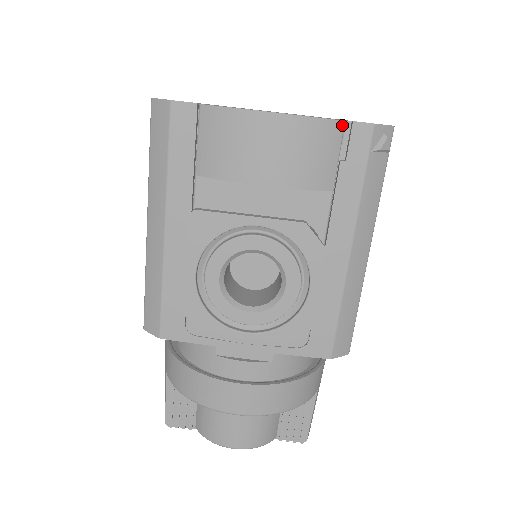
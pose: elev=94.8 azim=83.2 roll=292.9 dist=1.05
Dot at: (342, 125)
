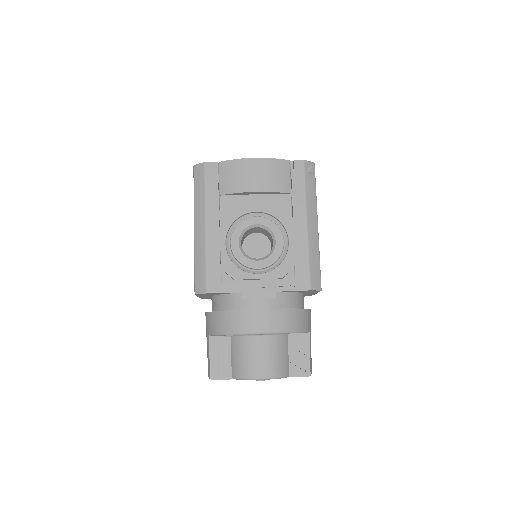
Dot at: (289, 162)
